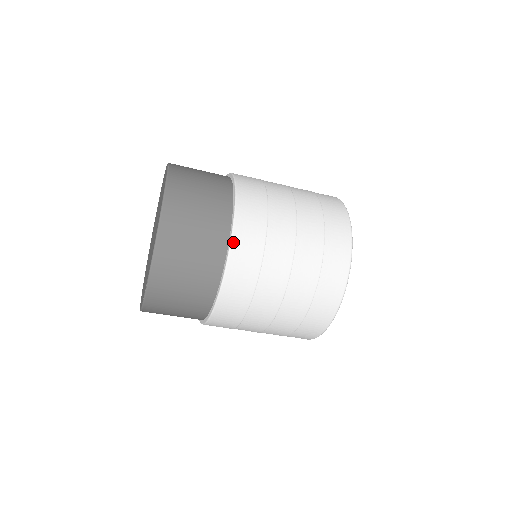
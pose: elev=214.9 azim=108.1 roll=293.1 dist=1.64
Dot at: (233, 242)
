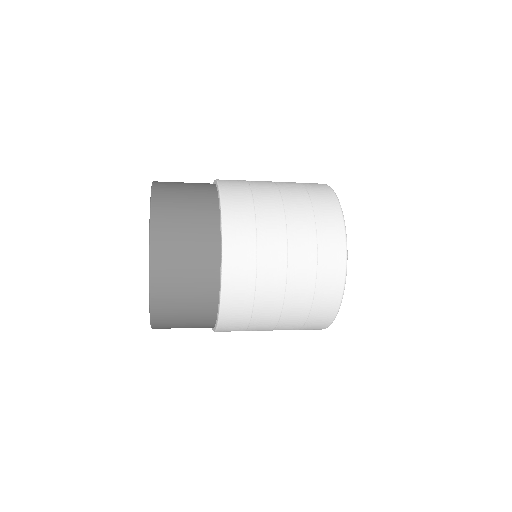
Dot at: (224, 261)
